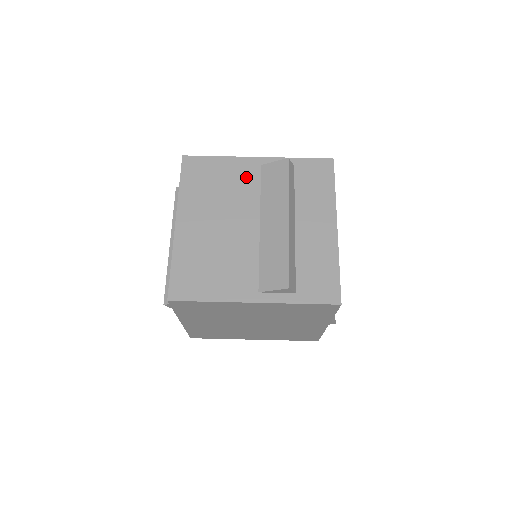
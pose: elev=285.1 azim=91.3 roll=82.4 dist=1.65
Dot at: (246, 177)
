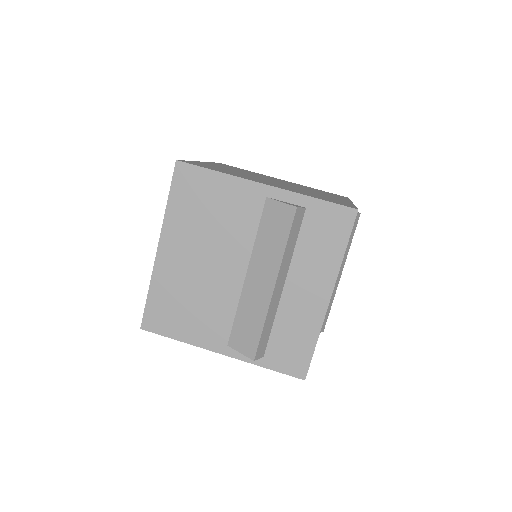
Dot at: (245, 209)
